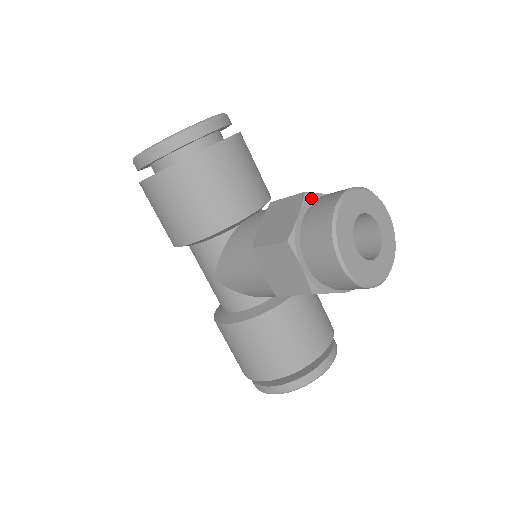
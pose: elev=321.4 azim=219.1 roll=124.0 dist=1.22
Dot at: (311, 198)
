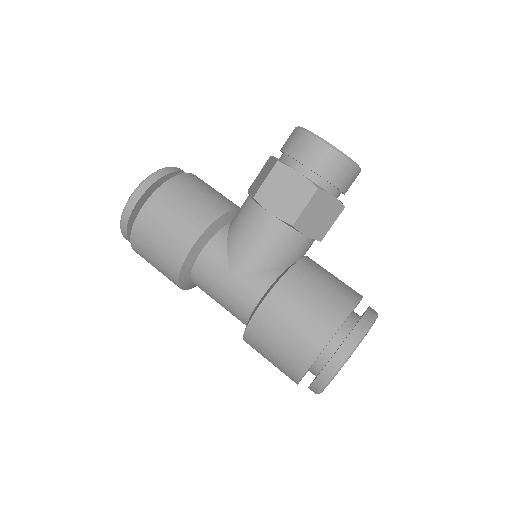
Dot at: occluded
